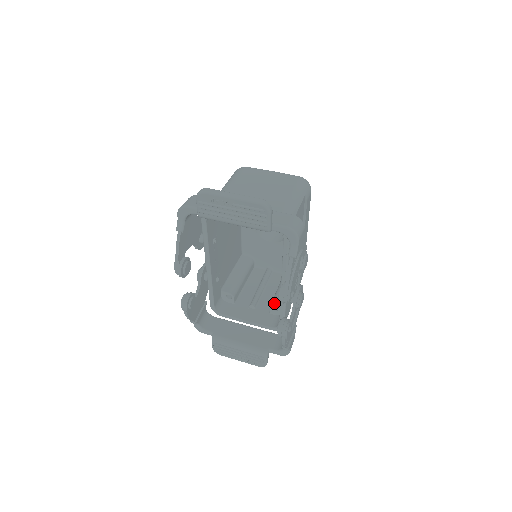
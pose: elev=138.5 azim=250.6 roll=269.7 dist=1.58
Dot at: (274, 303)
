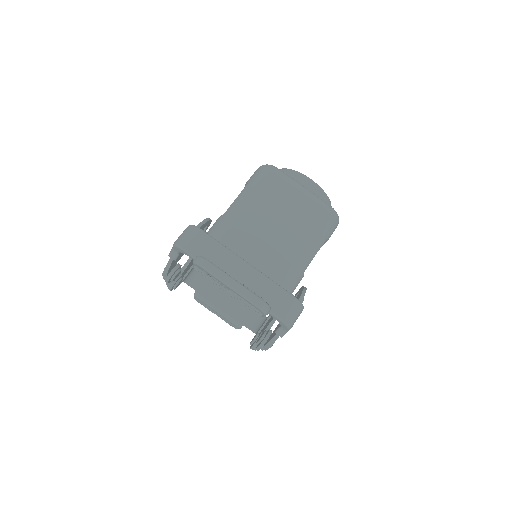
Dot at: occluded
